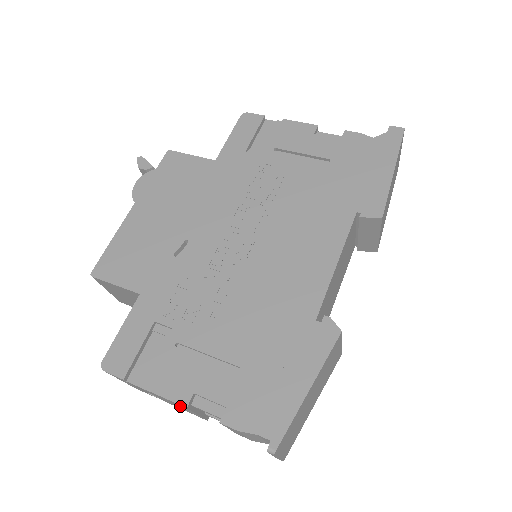
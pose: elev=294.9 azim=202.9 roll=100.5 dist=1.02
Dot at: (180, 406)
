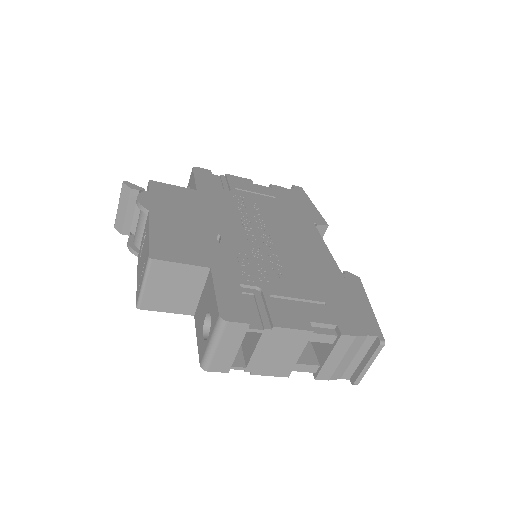
Dot at: (293, 344)
